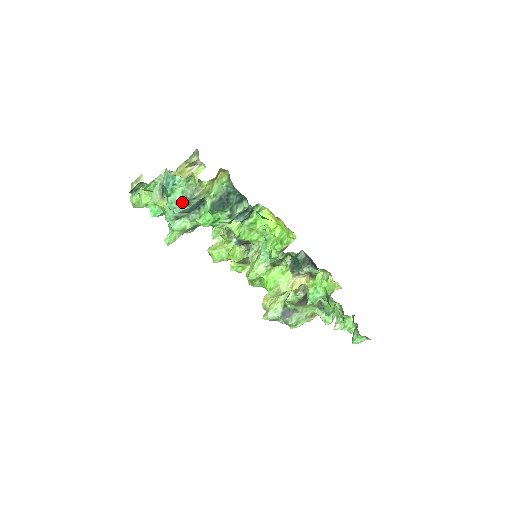
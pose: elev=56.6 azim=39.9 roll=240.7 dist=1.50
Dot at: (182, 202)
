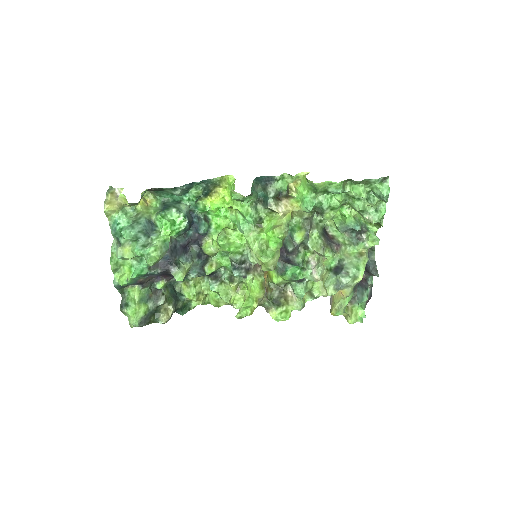
Dot at: (132, 225)
